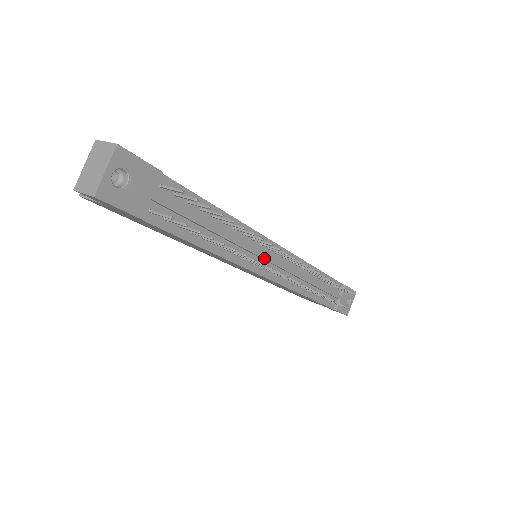
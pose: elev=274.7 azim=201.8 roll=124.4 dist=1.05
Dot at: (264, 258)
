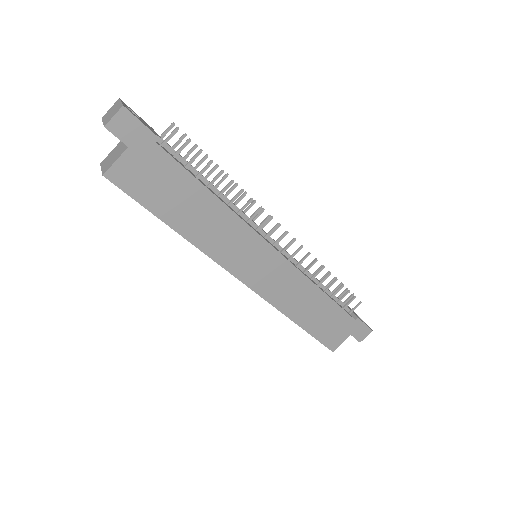
Dot at: (260, 228)
